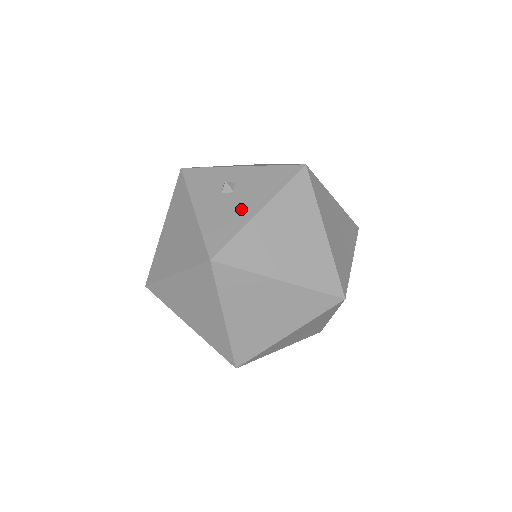
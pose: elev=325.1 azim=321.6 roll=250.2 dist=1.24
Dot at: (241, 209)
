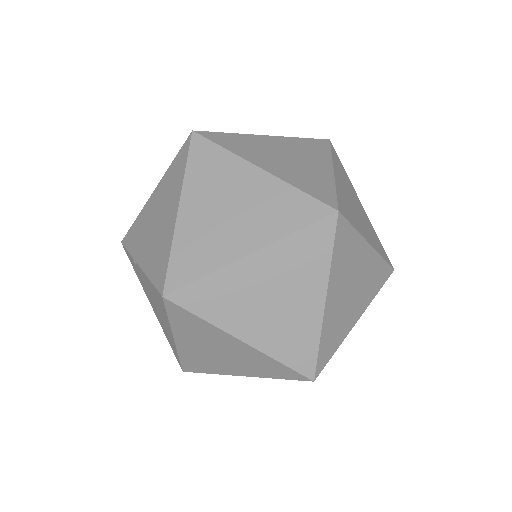
Dot at: occluded
